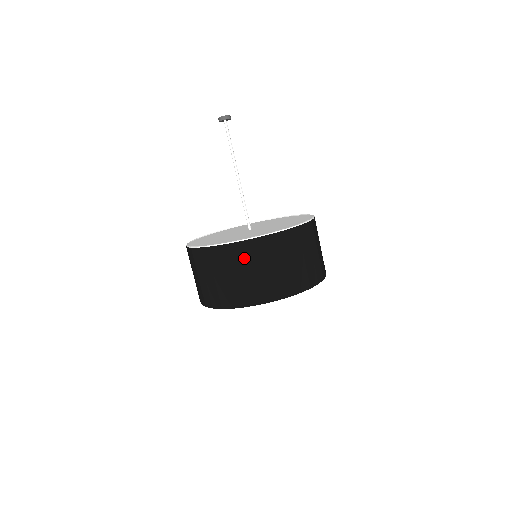
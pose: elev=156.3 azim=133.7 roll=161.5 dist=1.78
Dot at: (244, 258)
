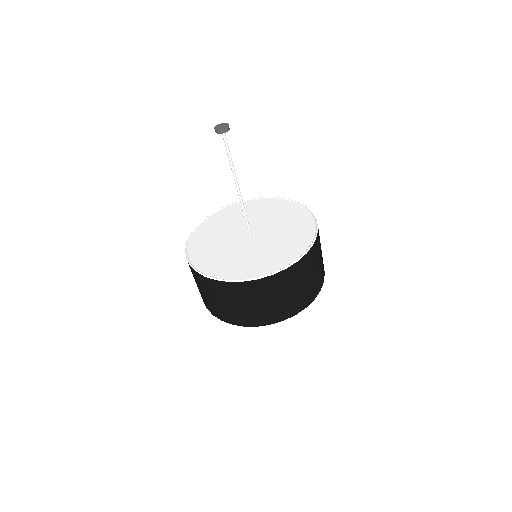
Dot at: (228, 293)
